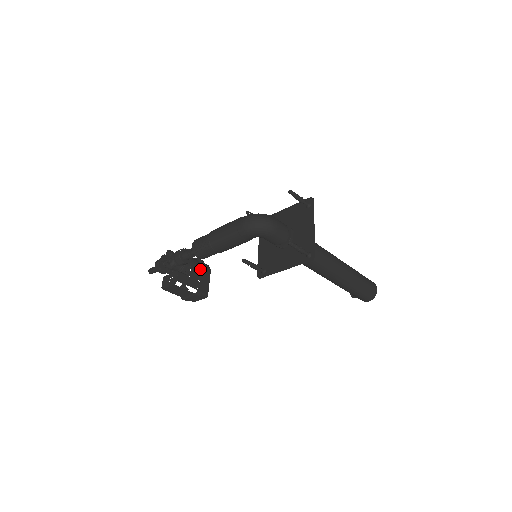
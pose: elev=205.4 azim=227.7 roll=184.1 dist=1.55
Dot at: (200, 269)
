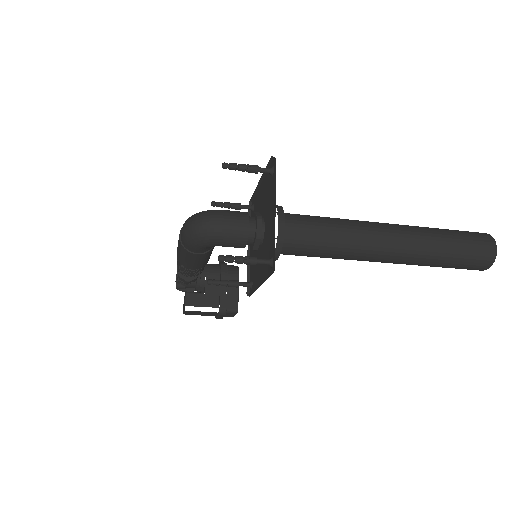
Dot at: (220, 279)
